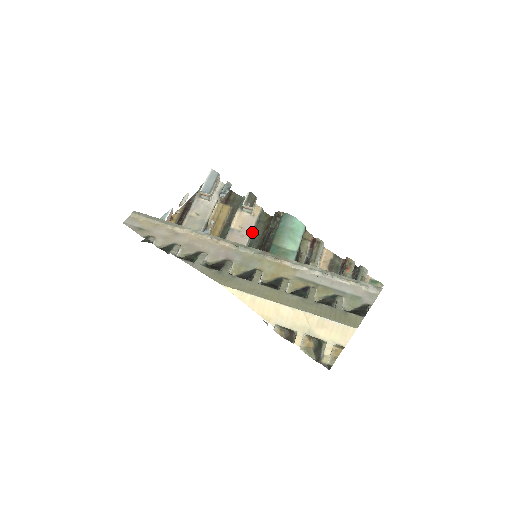
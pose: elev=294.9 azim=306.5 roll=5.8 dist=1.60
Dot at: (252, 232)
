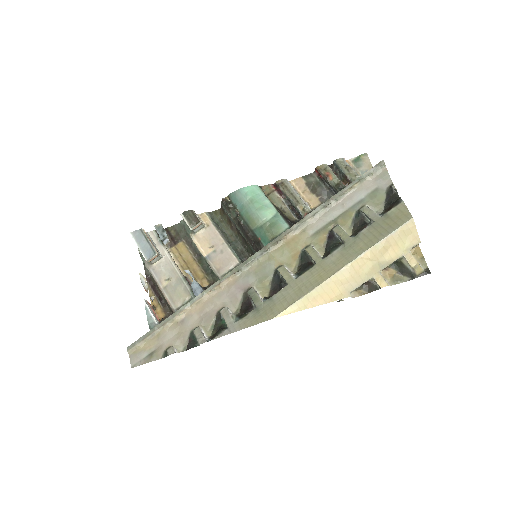
Dot at: (224, 240)
